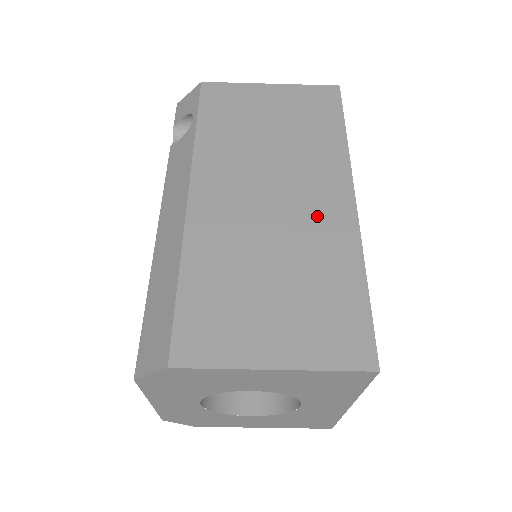
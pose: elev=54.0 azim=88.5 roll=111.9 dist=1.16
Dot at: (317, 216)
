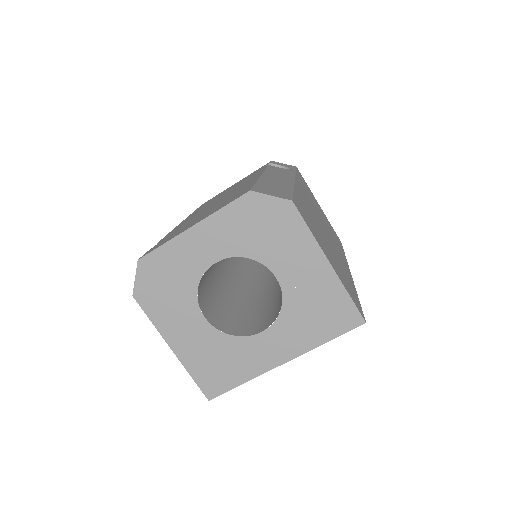
Dot at: (339, 256)
